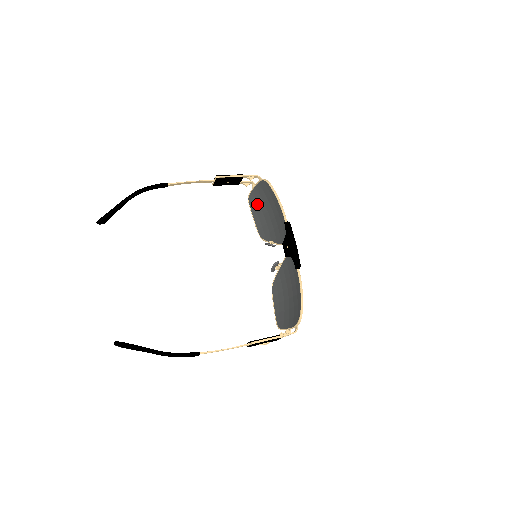
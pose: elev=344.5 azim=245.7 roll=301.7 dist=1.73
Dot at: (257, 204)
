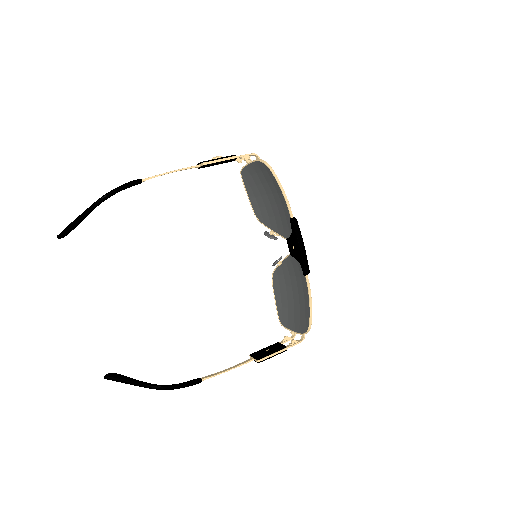
Dot at: (253, 182)
